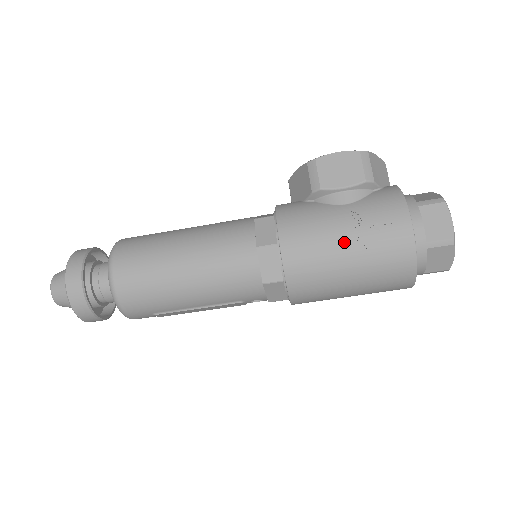
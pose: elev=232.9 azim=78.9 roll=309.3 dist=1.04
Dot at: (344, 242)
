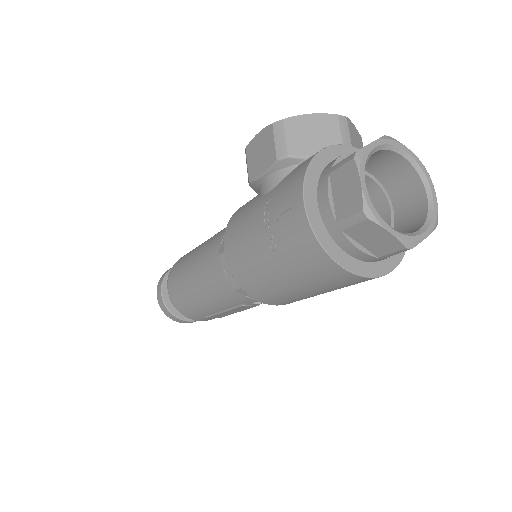
Dot at: (259, 241)
